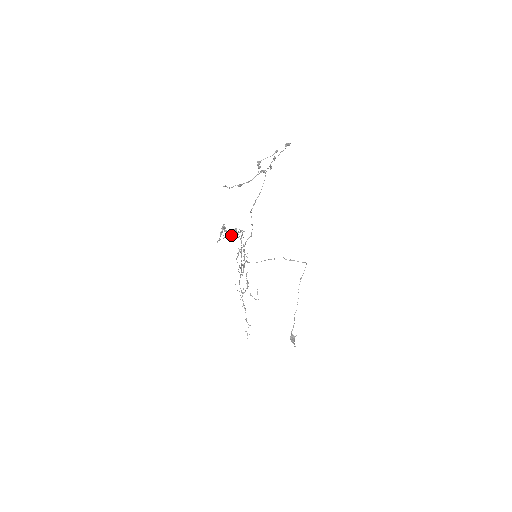
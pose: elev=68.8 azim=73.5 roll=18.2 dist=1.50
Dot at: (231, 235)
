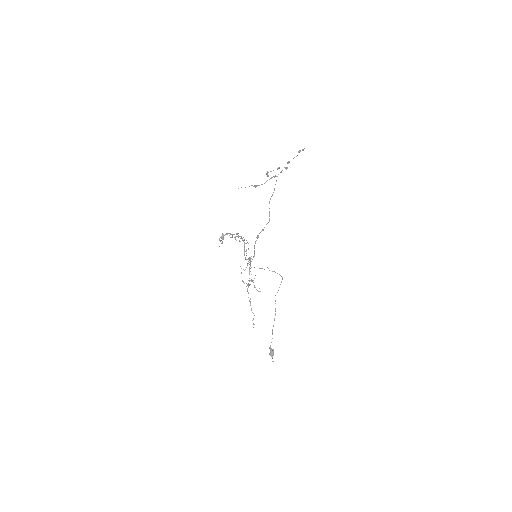
Dot at: (236, 236)
